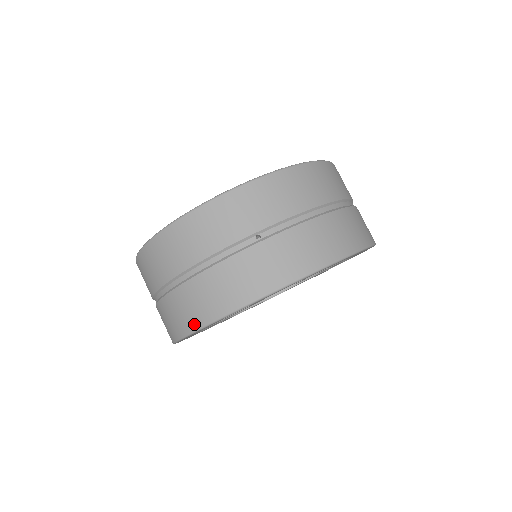
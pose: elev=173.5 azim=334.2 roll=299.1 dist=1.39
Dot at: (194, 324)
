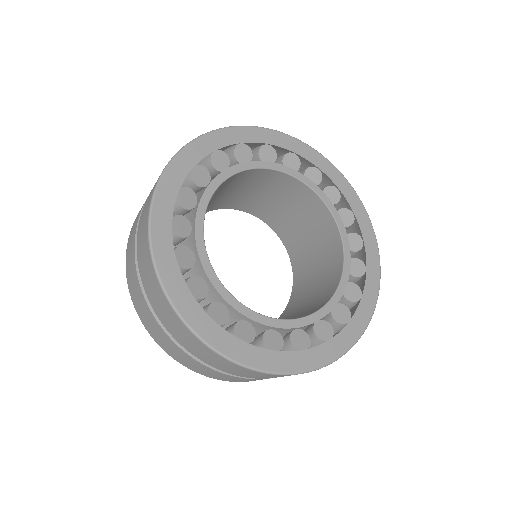
Dot at: (154, 338)
